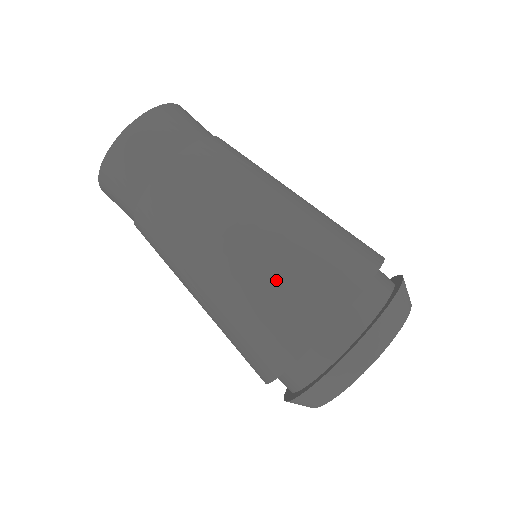
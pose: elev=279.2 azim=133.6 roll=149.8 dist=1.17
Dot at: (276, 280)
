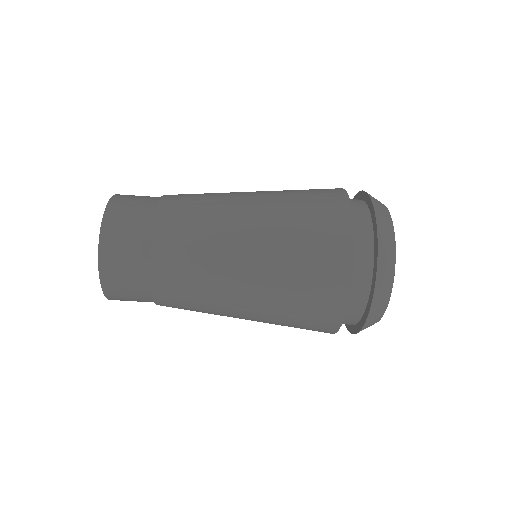
Dot at: occluded
